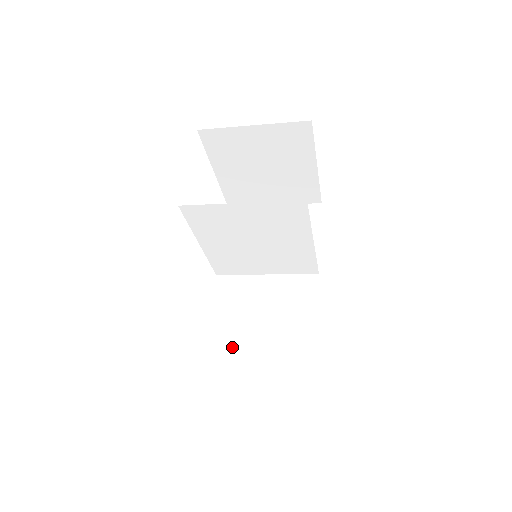
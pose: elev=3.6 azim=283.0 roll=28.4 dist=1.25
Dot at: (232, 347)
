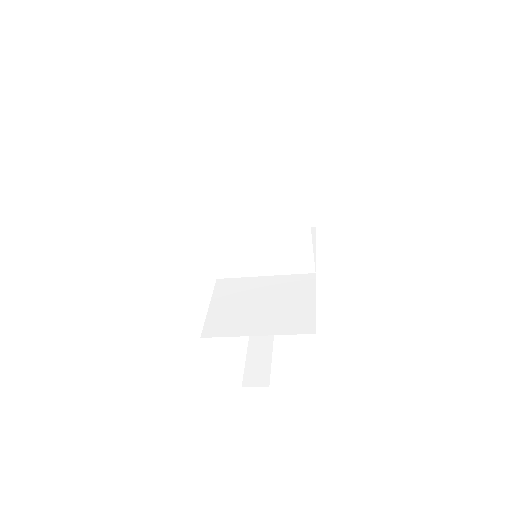
Dot at: (231, 330)
